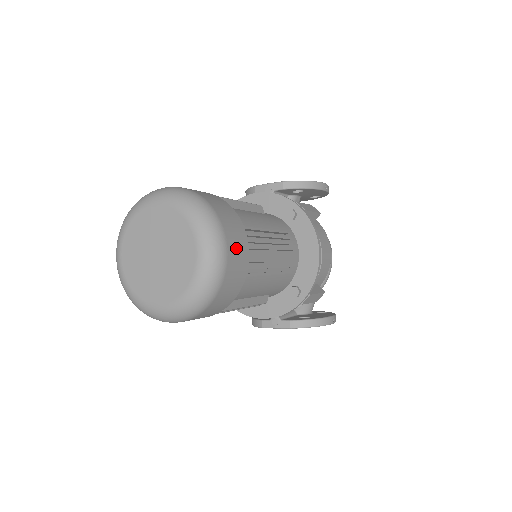
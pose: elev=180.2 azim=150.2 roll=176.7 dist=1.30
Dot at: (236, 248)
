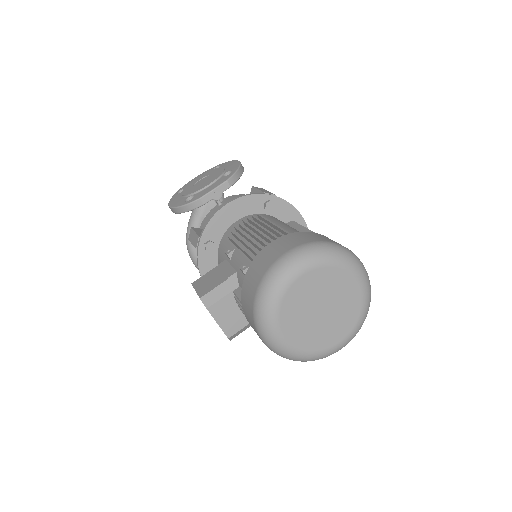
Dot at: occluded
